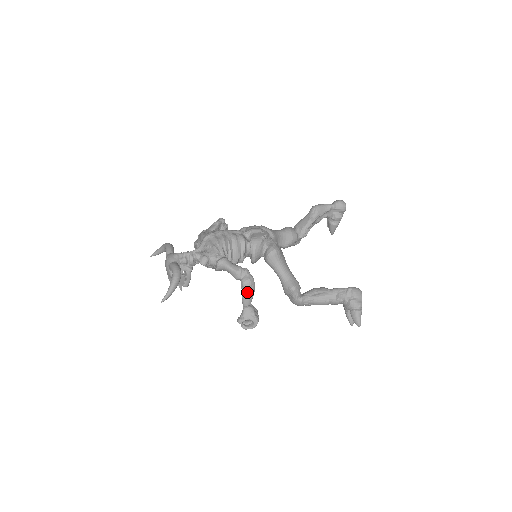
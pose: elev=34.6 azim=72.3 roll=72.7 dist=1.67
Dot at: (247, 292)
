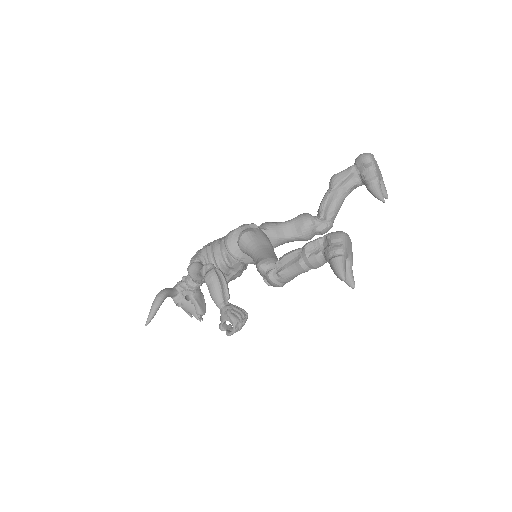
Dot at: (210, 288)
